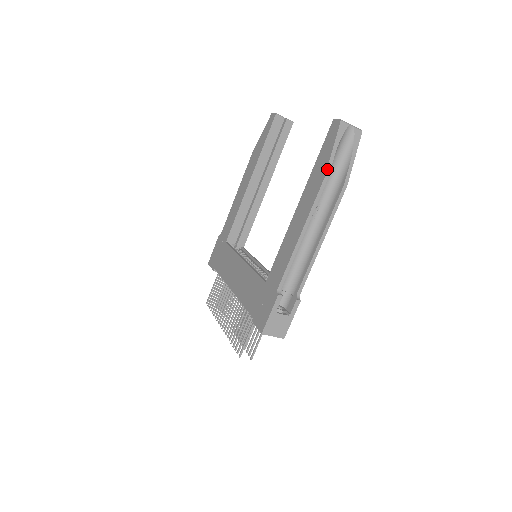
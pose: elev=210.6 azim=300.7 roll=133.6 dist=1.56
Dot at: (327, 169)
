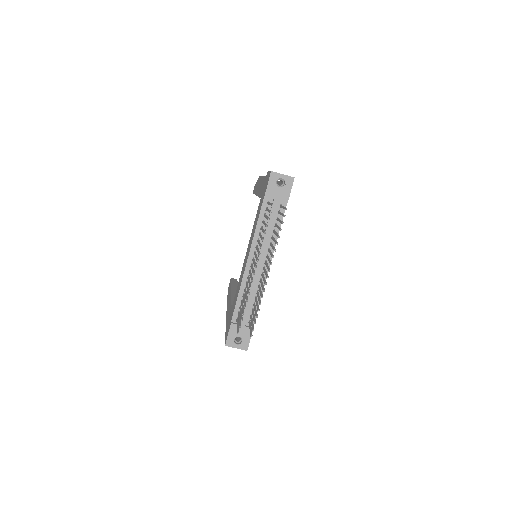
Dot at: occluded
